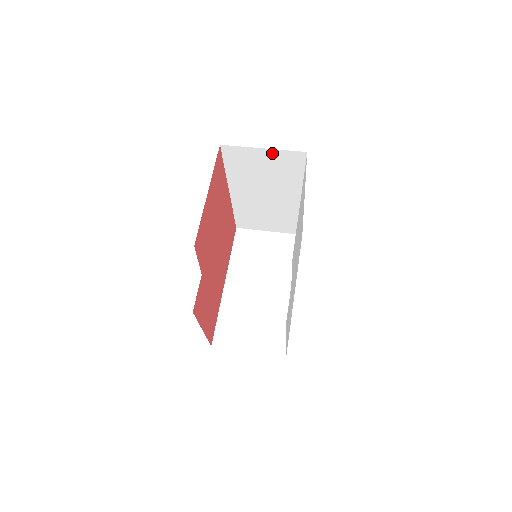
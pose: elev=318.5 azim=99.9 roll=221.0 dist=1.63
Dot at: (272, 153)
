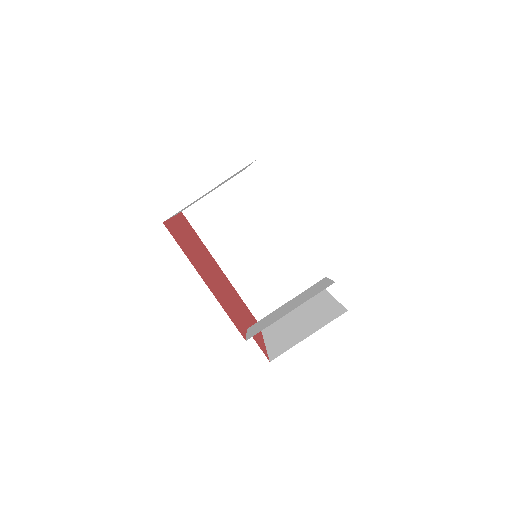
Dot at: (219, 184)
